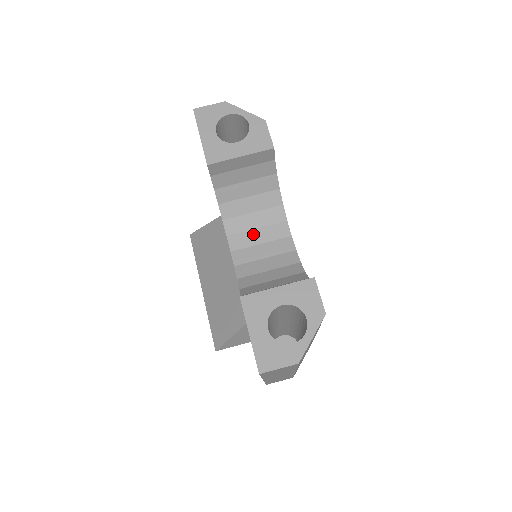
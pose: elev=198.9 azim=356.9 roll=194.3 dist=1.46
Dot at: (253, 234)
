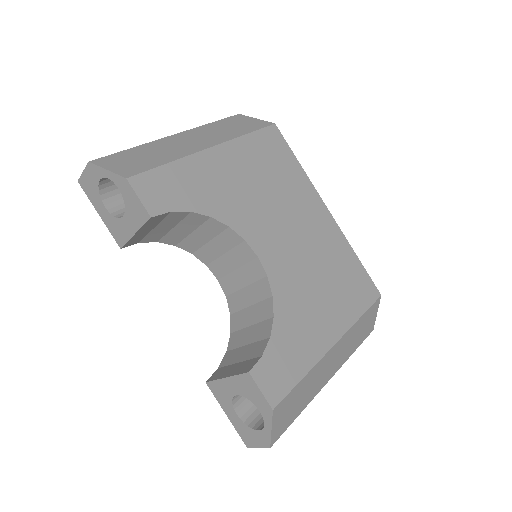
Dot at: (224, 260)
